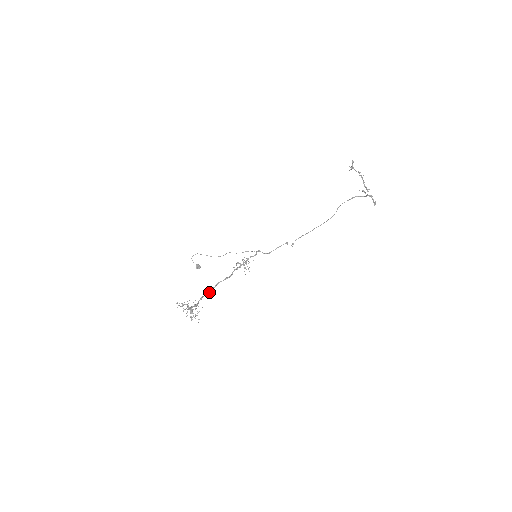
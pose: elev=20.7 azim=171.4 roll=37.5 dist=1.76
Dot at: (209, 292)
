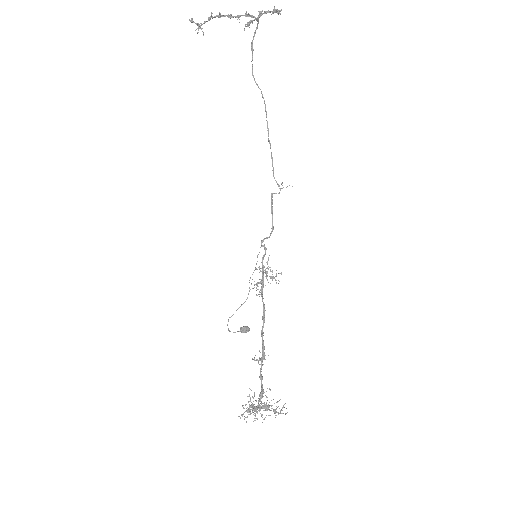
Dot at: (262, 358)
